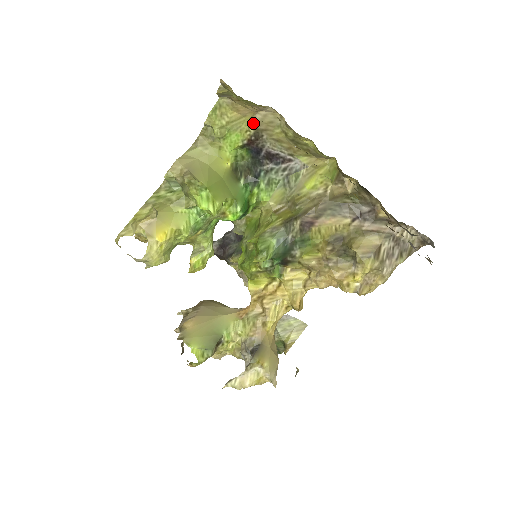
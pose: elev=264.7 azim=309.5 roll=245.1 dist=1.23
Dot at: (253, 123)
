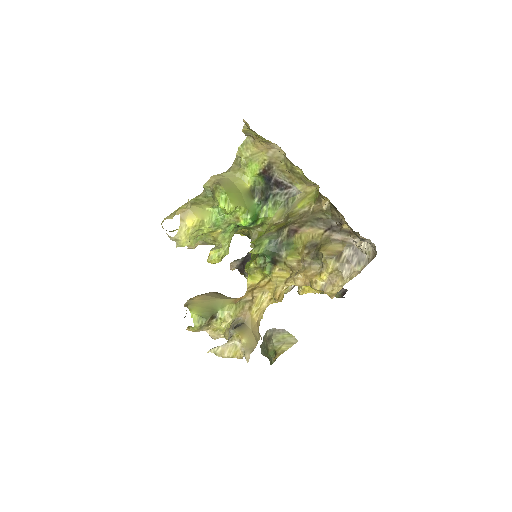
Dot at: (267, 157)
